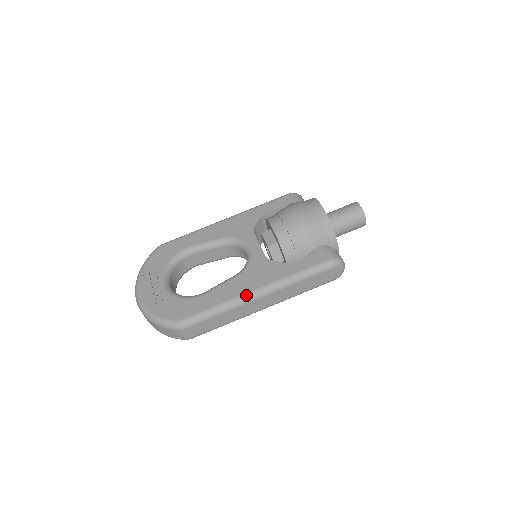
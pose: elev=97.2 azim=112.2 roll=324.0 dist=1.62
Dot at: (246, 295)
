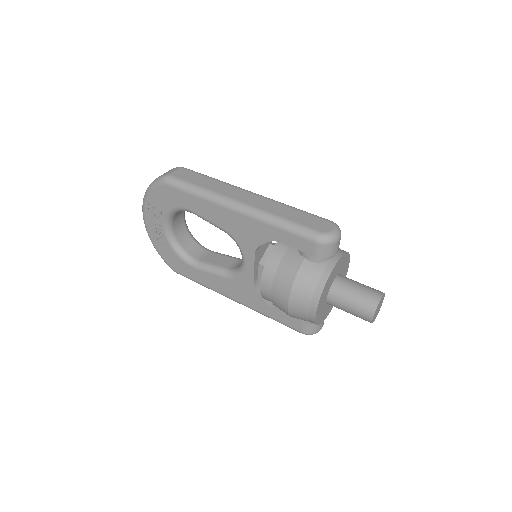
Dot at: occluded
